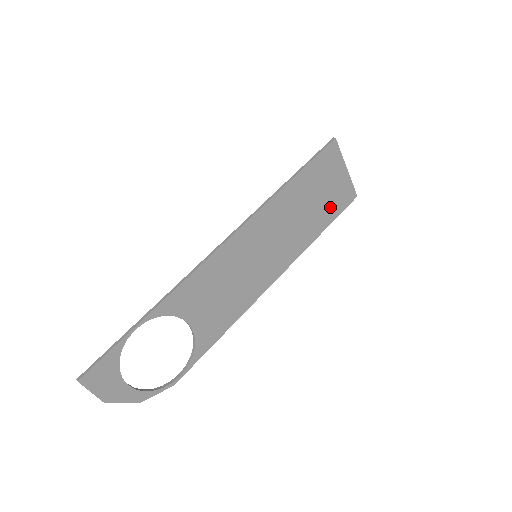
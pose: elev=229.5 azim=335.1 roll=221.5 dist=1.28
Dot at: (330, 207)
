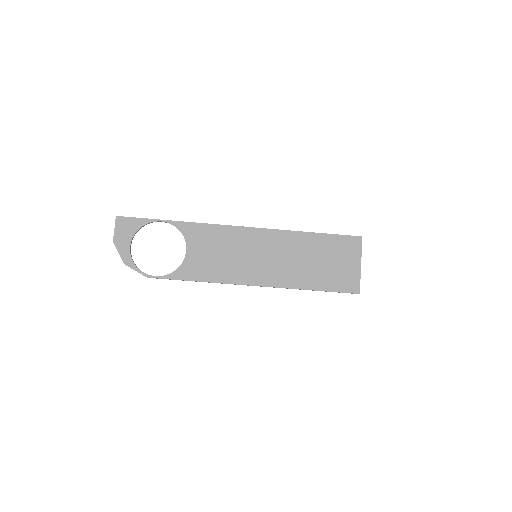
Dot at: (331, 279)
